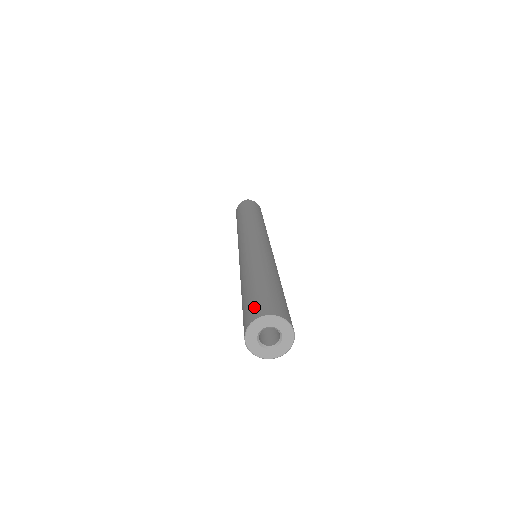
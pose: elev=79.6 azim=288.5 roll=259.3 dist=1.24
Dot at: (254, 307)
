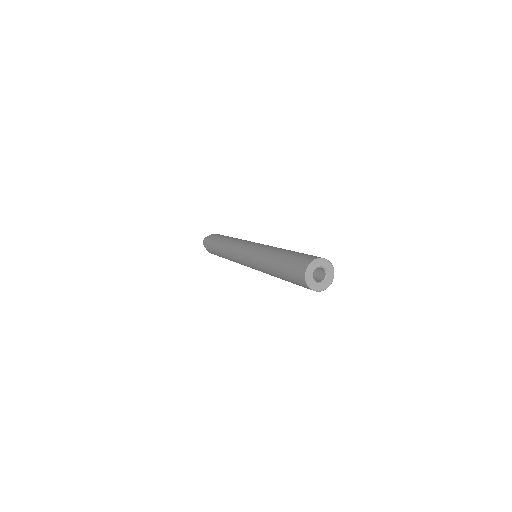
Dot at: (303, 258)
